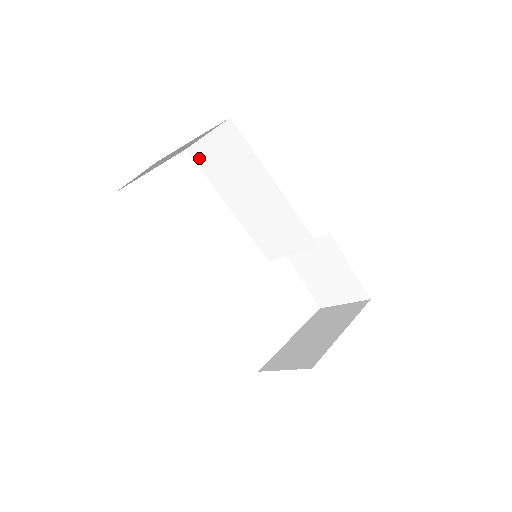
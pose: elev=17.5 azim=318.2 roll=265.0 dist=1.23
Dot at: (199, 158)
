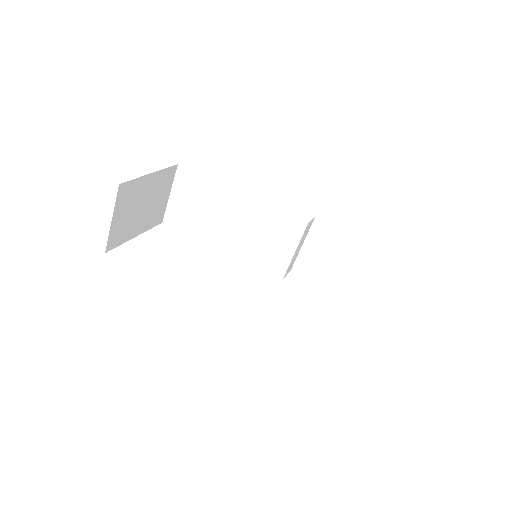
Dot at: (175, 222)
